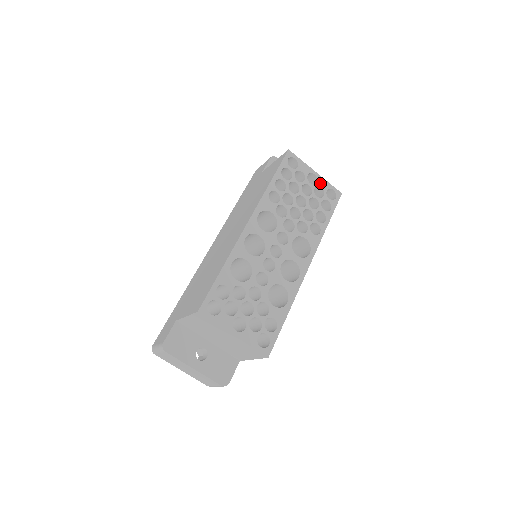
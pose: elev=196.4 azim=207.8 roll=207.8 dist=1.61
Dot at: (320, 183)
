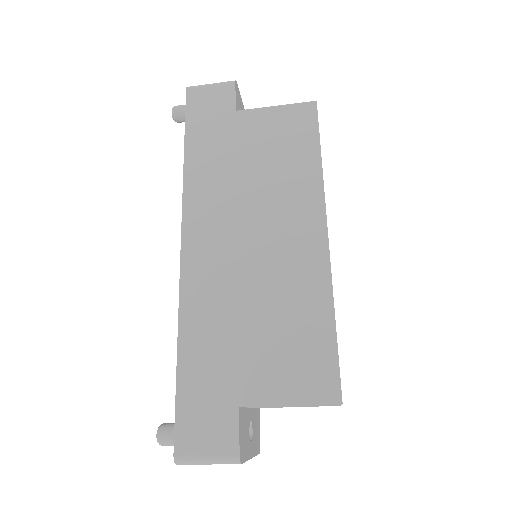
Dot at: occluded
